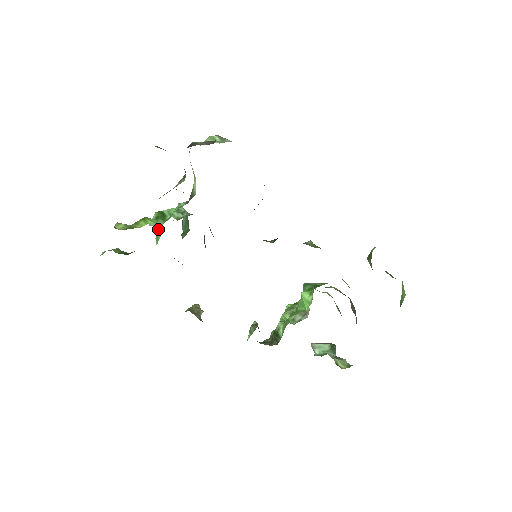
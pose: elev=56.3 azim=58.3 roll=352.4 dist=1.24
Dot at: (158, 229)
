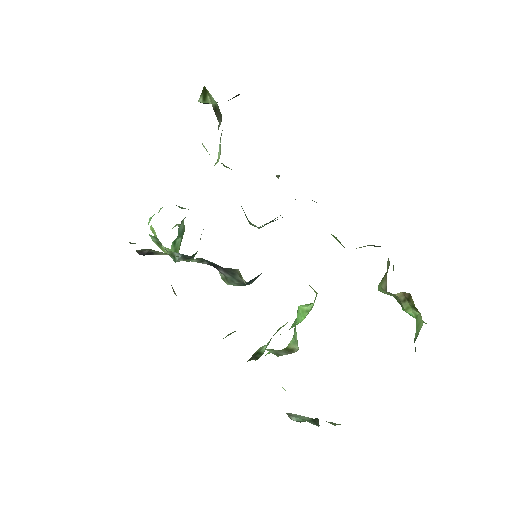
Dot at: occluded
